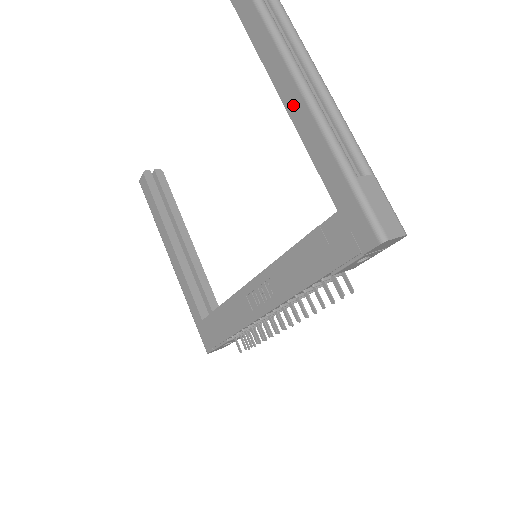
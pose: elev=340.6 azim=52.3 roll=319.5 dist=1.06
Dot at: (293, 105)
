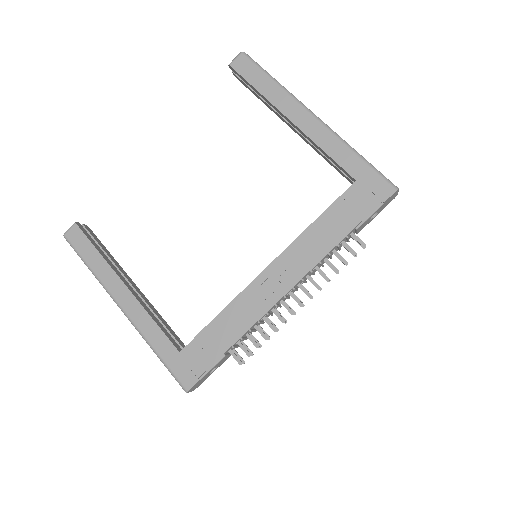
Dot at: (304, 123)
